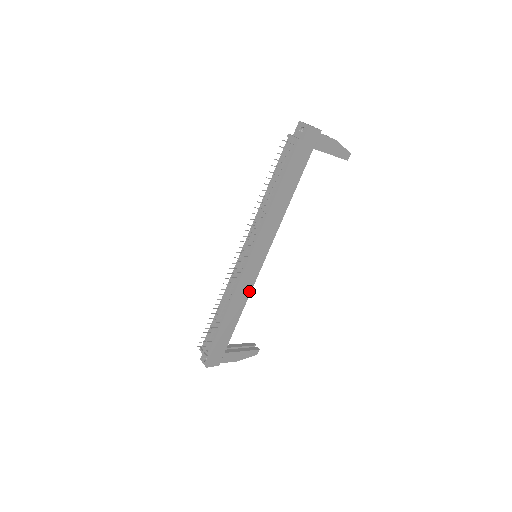
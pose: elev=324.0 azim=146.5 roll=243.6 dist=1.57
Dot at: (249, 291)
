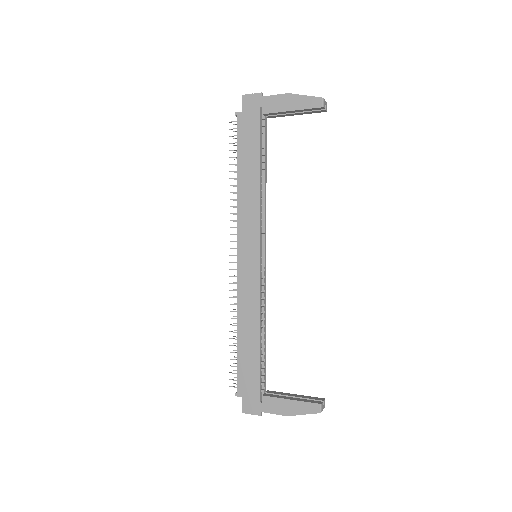
Dot at: (257, 301)
